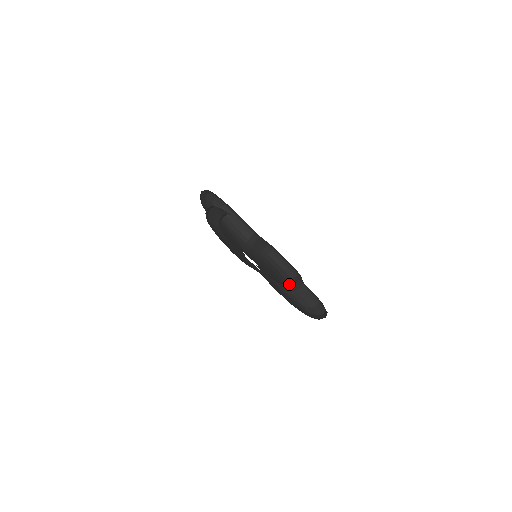
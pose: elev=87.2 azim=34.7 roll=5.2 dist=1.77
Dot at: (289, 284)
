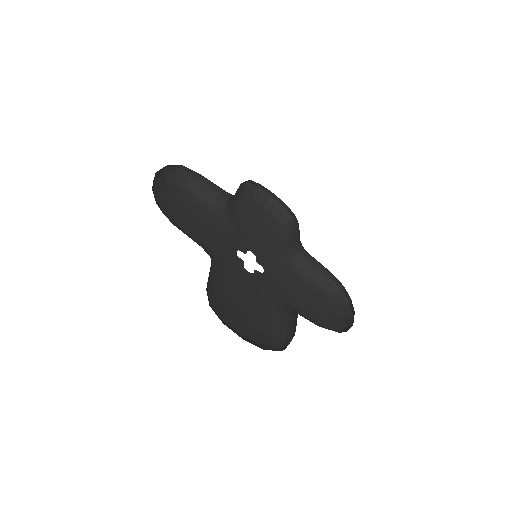
Dot at: (291, 250)
